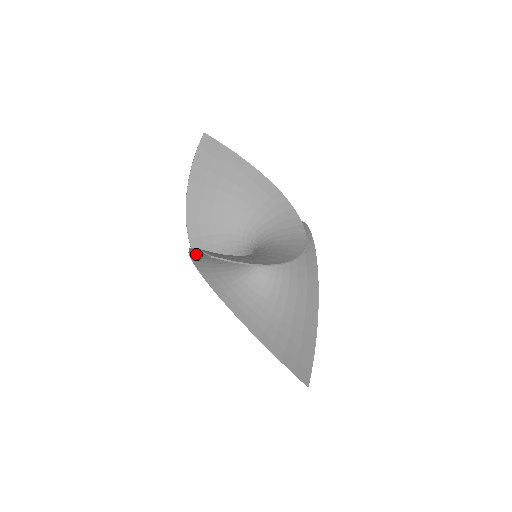
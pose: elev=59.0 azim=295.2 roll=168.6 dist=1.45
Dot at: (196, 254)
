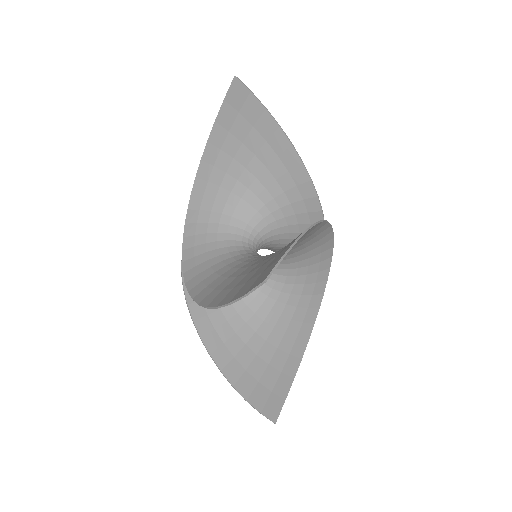
Dot at: (201, 181)
